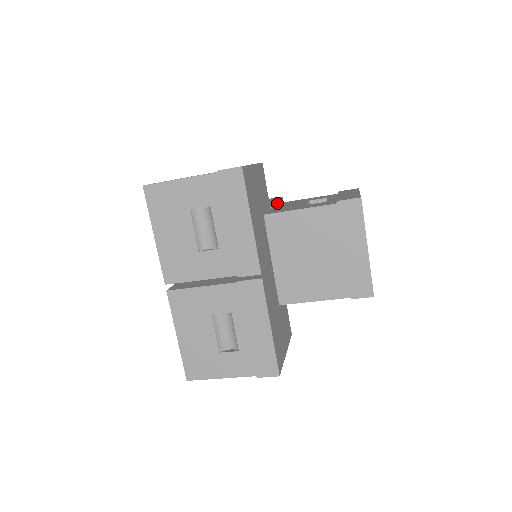
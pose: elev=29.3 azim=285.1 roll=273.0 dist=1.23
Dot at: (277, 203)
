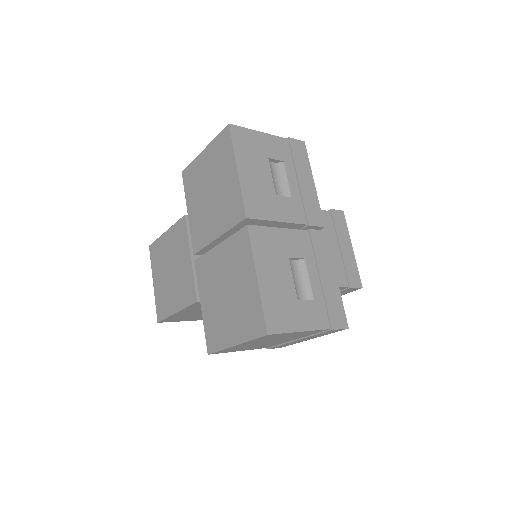
Dot at: occluded
